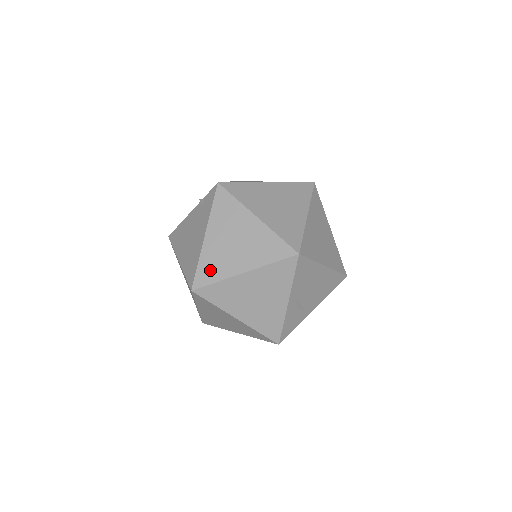
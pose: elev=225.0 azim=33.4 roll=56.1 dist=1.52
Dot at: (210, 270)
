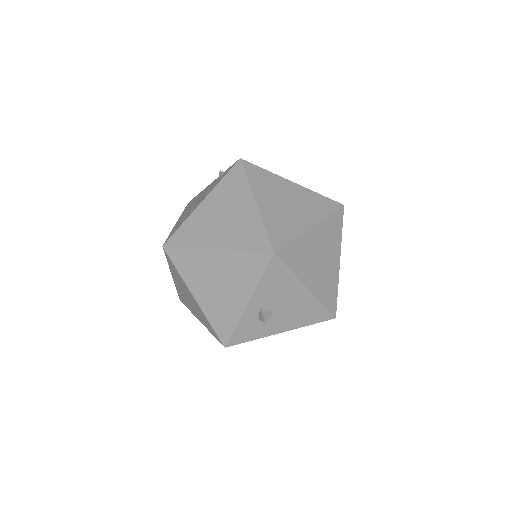
Dot at: (188, 234)
